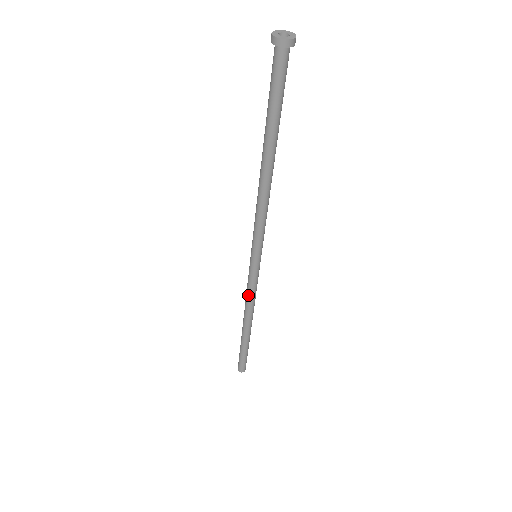
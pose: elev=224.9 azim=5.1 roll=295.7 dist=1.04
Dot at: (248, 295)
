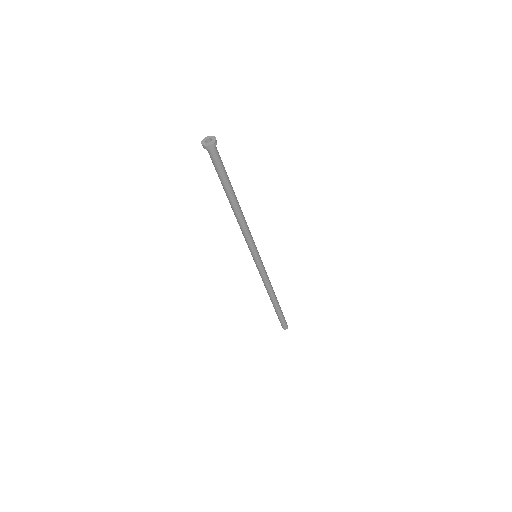
Dot at: (266, 281)
